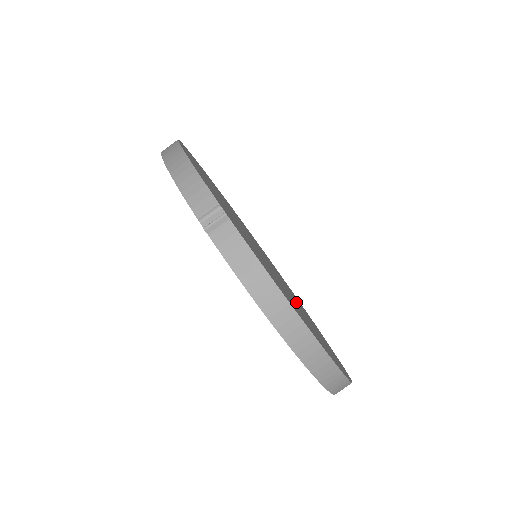
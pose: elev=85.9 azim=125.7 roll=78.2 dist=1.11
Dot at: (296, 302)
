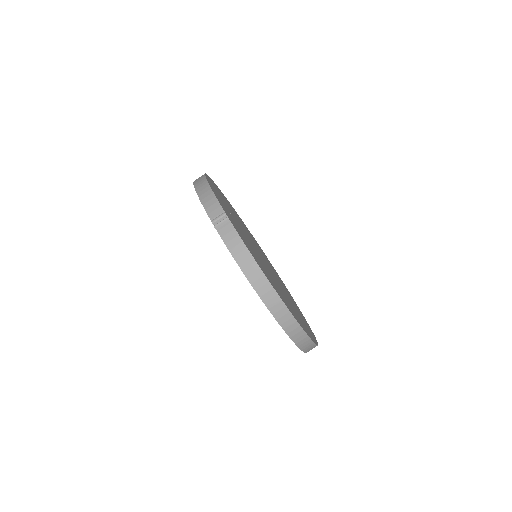
Dot at: (282, 289)
